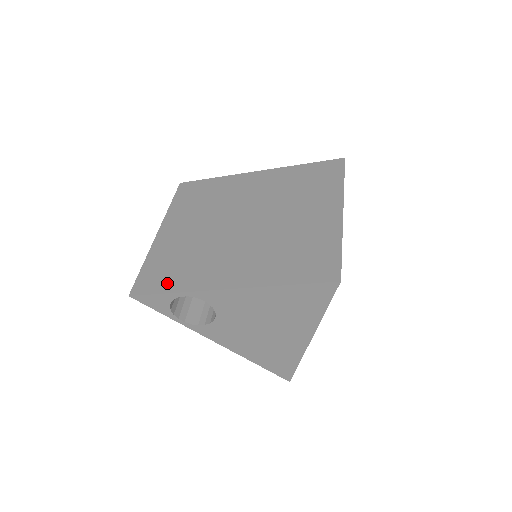
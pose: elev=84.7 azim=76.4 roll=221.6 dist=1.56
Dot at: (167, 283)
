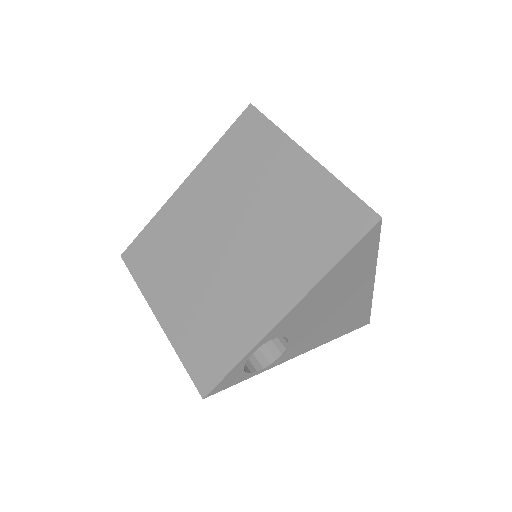
Dot at: (225, 356)
